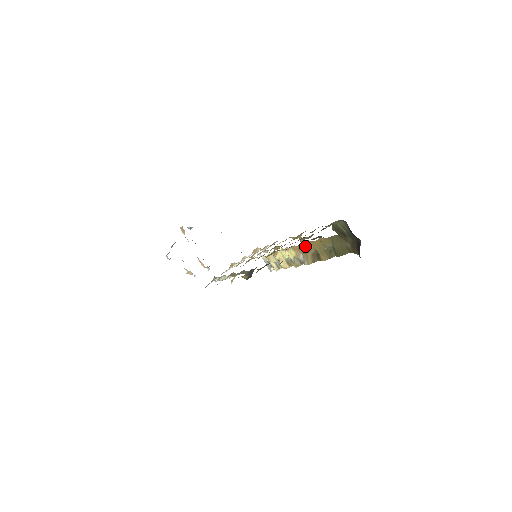
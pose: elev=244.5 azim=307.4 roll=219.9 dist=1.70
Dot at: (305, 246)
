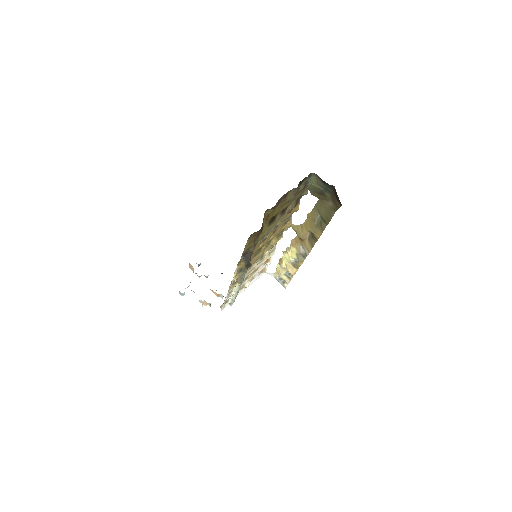
Dot at: (299, 232)
